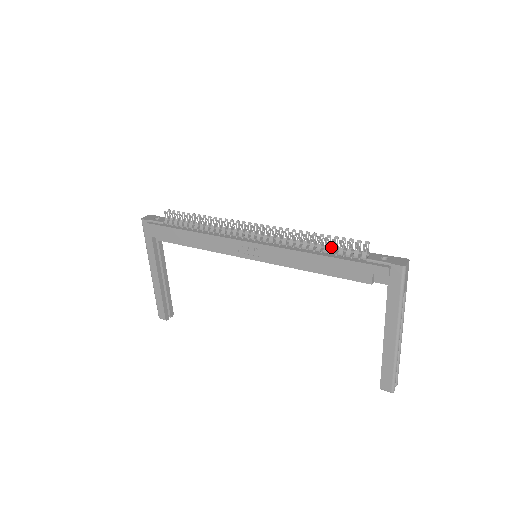
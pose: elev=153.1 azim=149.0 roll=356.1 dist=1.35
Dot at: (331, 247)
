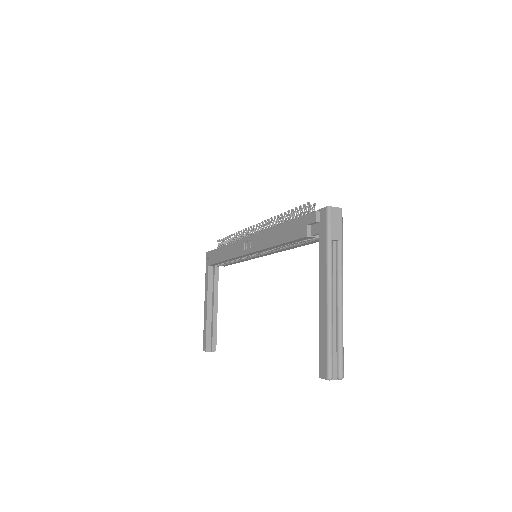
Dot at: occluded
